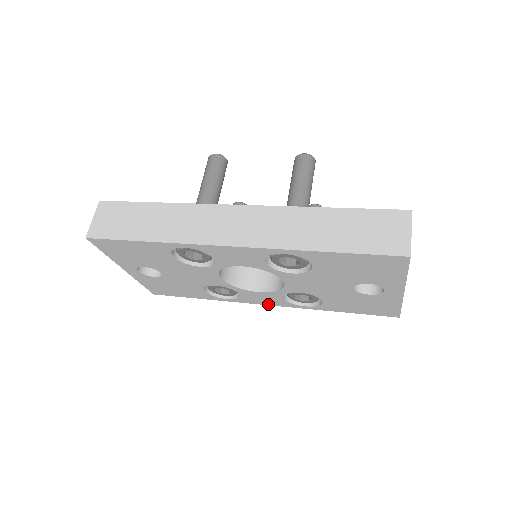
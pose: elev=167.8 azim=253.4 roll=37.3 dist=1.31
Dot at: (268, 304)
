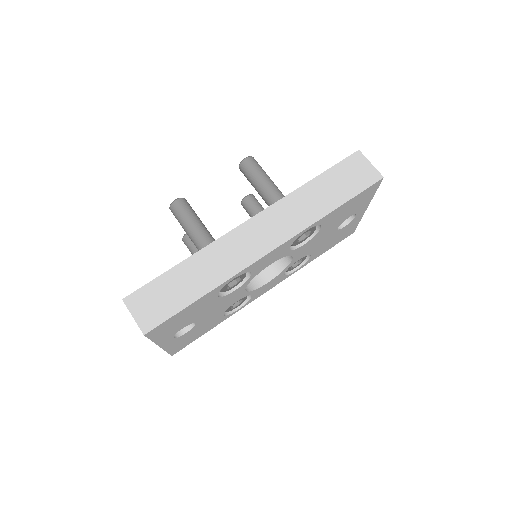
Dot at: occluded
